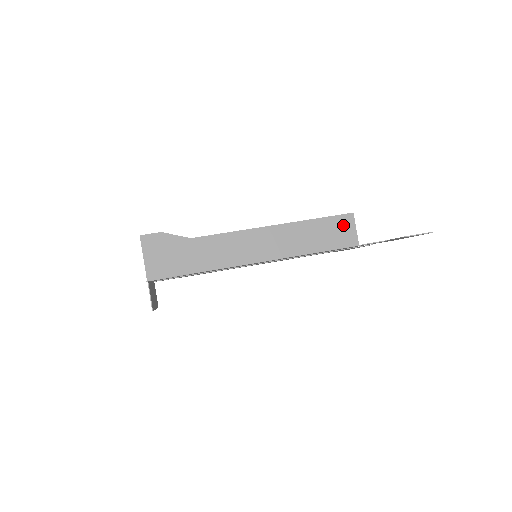
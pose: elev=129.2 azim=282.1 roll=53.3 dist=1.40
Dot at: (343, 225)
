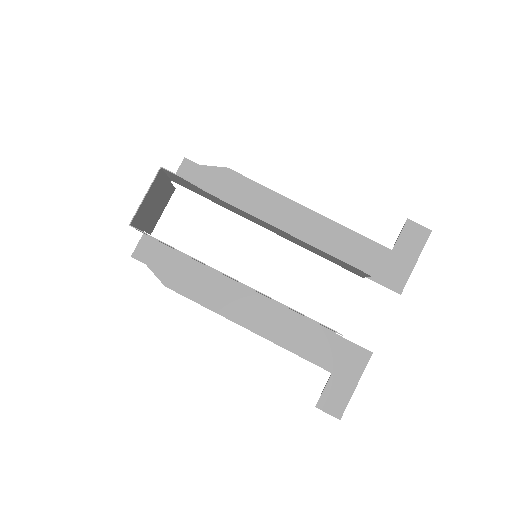
Dot at: (328, 328)
